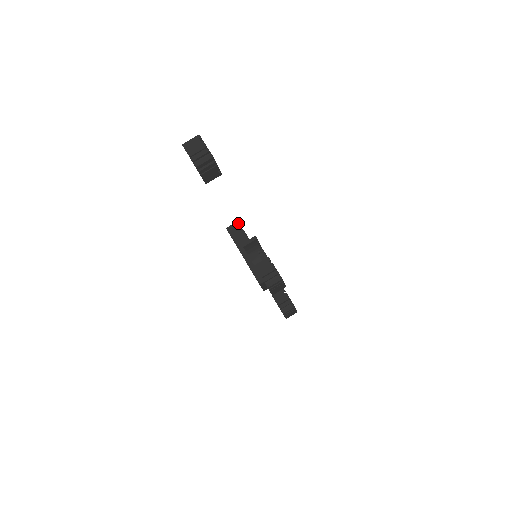
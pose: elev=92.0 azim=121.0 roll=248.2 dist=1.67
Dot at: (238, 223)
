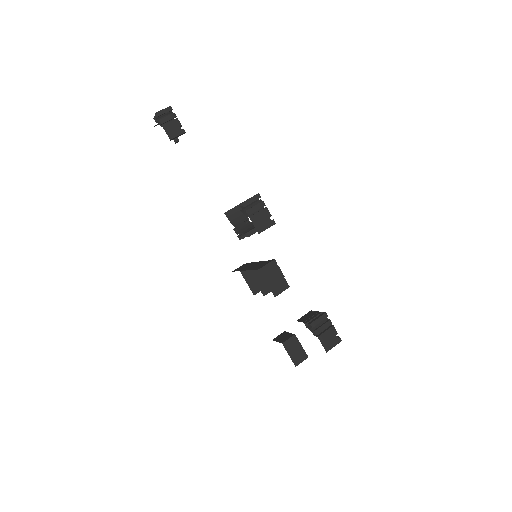
Dot at: occluded
